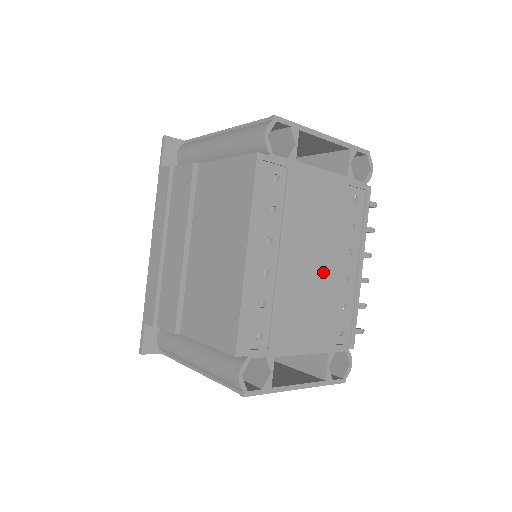
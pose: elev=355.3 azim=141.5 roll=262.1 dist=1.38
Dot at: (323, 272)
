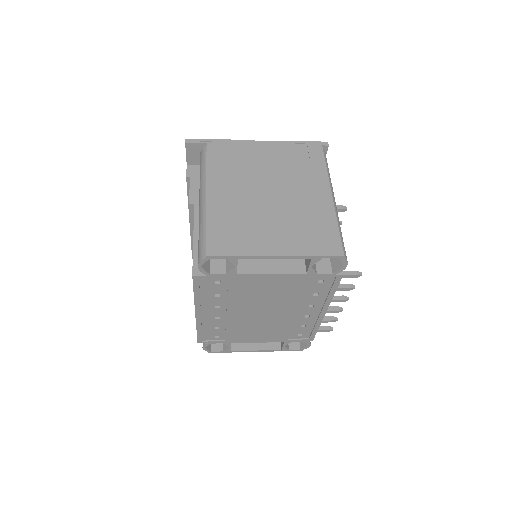
Dot at: (276, 316)
